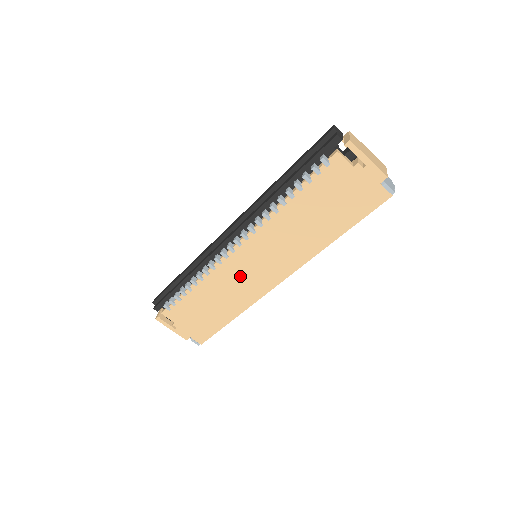
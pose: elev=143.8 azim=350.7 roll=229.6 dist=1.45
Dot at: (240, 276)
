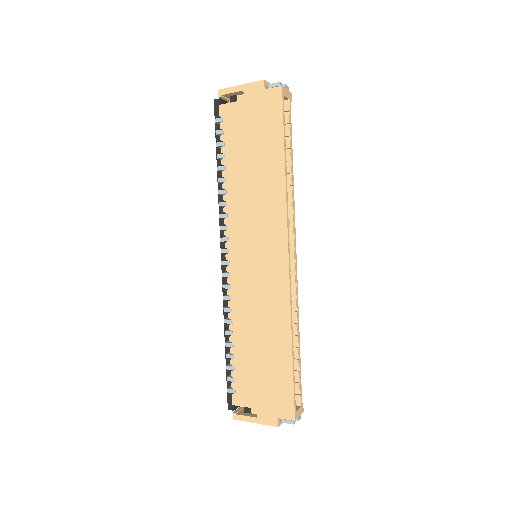
Dot at: (254, 285)
